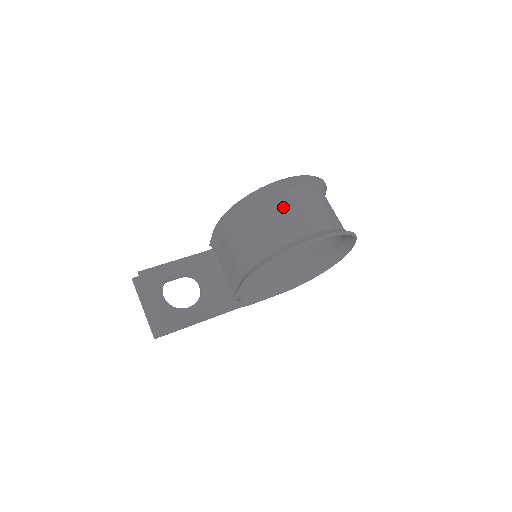
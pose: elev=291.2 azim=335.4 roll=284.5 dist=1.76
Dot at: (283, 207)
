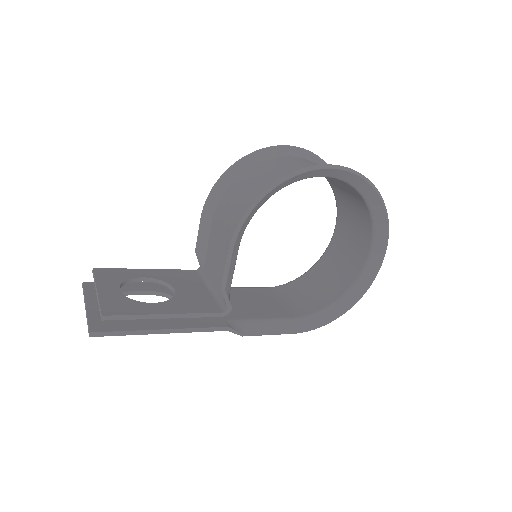
Dot at: (288, 161)
